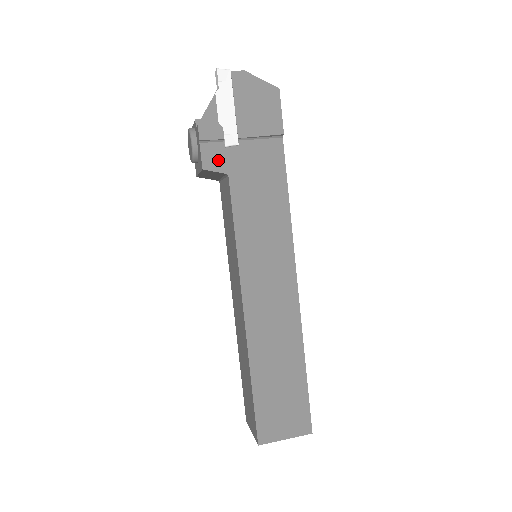
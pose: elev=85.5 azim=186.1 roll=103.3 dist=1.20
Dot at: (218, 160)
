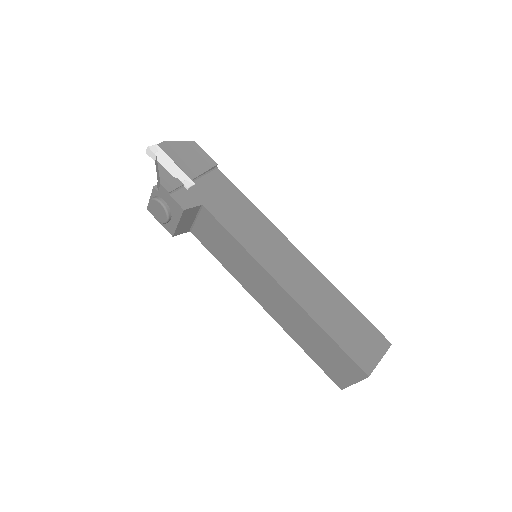
Dot at: (189, 200)
